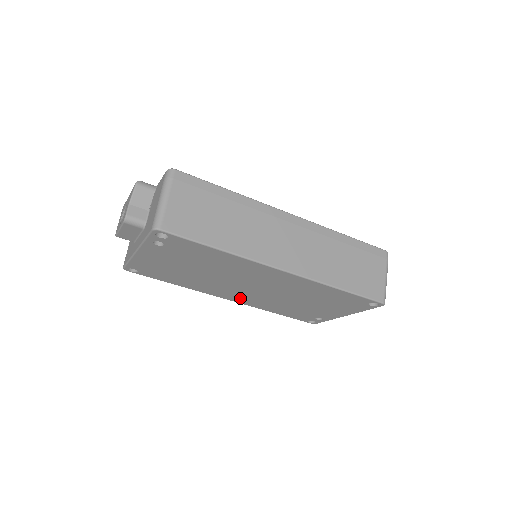
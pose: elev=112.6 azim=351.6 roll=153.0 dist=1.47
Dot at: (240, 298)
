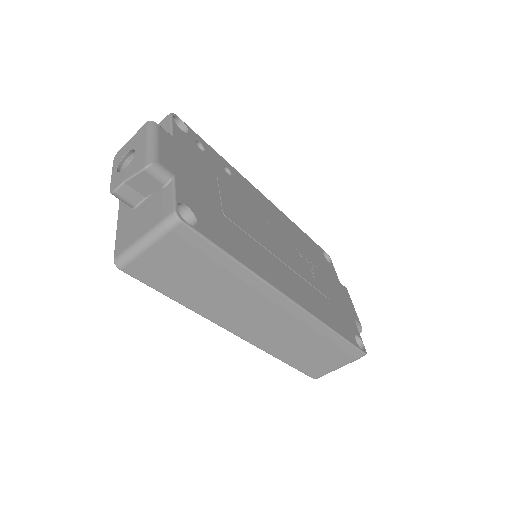
Dot at: occluded
